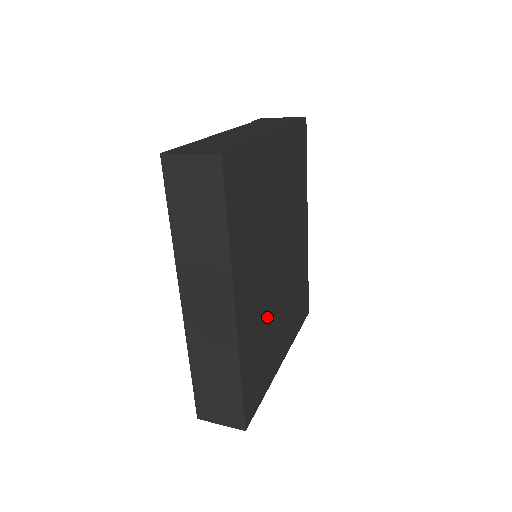
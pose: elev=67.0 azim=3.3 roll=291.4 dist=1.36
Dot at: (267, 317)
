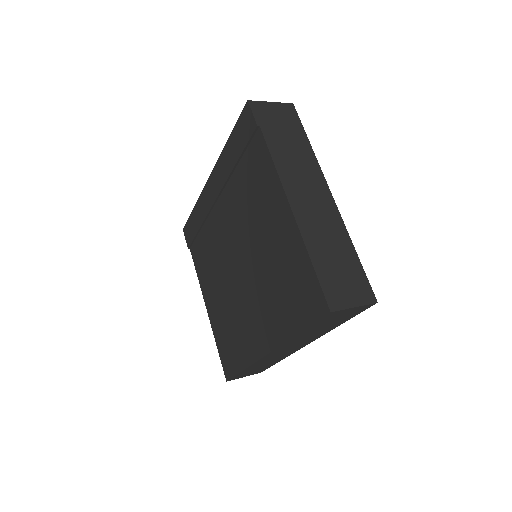
Dot at: occluded
